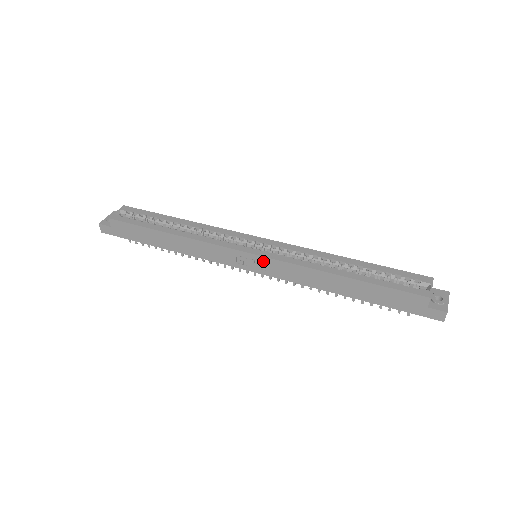
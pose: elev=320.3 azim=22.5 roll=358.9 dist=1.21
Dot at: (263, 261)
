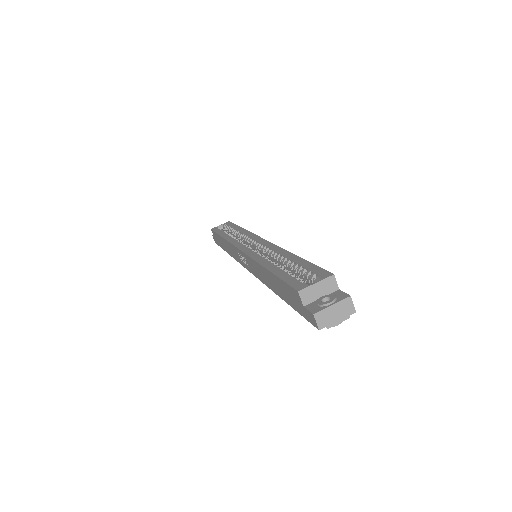
Dot at: (244, 257)
